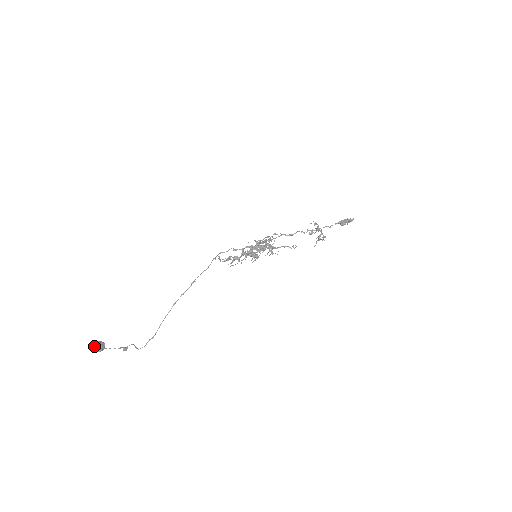
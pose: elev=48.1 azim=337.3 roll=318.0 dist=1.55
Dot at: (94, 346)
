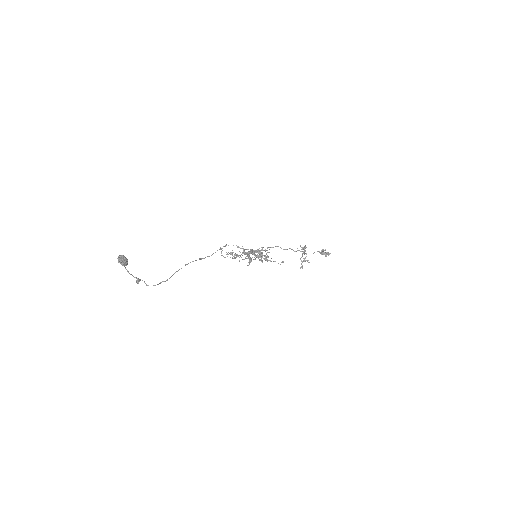
Dot at: (120, 256)
